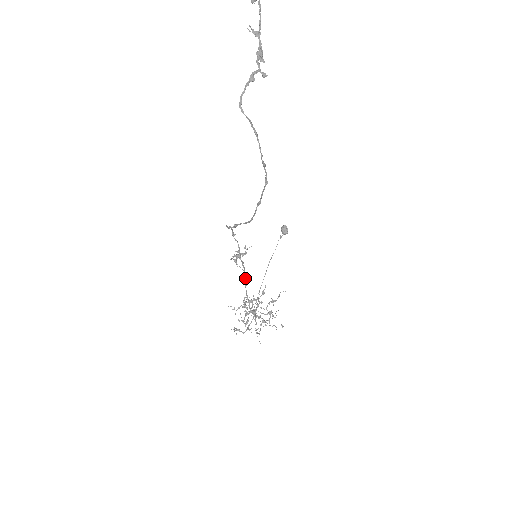
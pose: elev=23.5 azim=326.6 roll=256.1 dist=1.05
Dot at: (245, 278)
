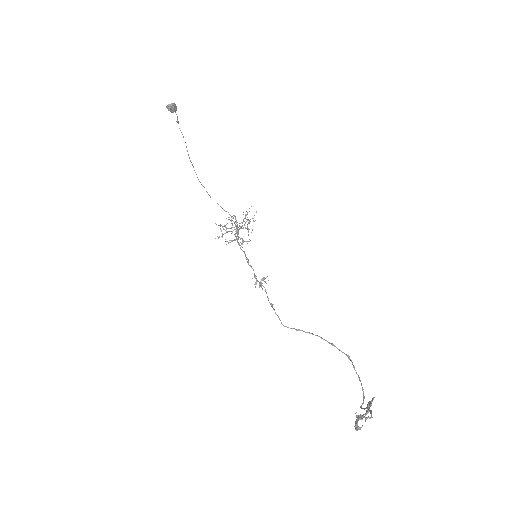
Dot at: (245, 256)
